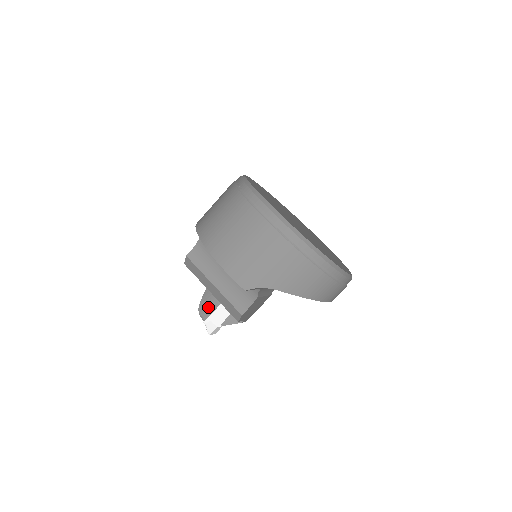
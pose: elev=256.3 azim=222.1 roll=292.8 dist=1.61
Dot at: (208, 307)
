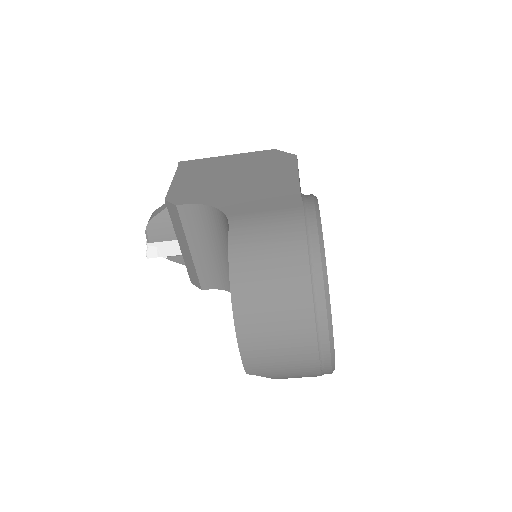
Dot at: (161, 232)
